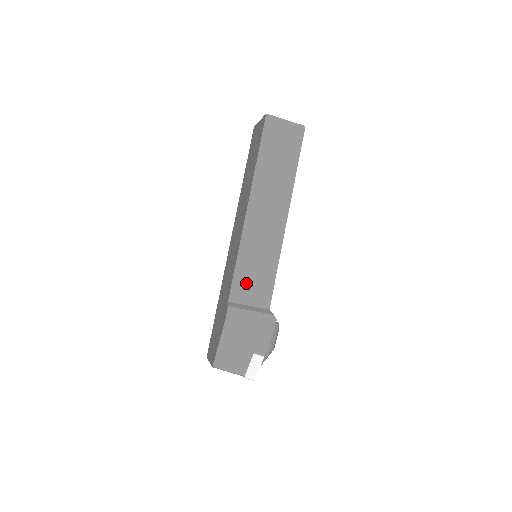
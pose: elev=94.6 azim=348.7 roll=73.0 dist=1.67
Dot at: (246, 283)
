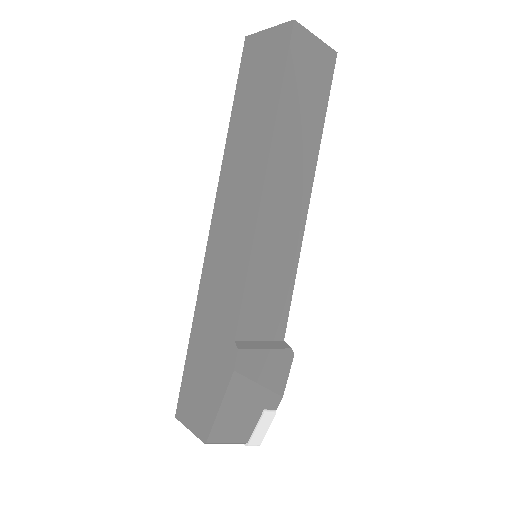
Dot at: (258, 306)
